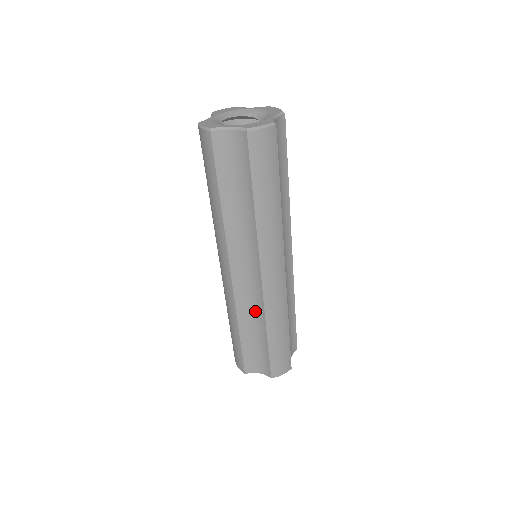
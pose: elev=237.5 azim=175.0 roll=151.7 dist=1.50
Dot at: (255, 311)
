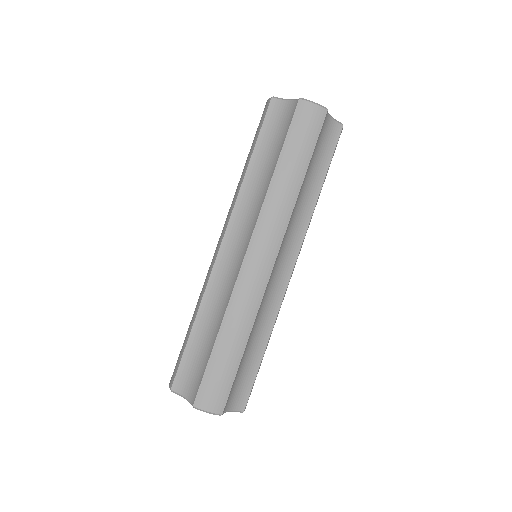
Dot at: (221, 301)
